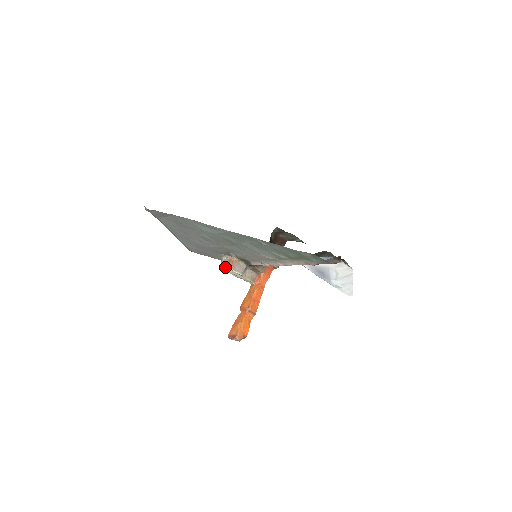
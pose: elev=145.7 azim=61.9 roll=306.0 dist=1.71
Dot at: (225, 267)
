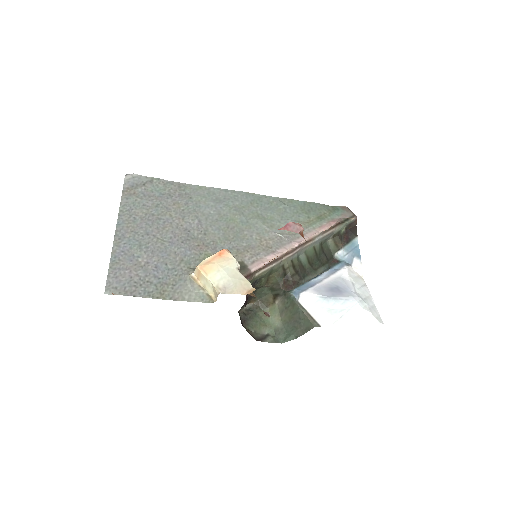
Dot at: (214, 255)
